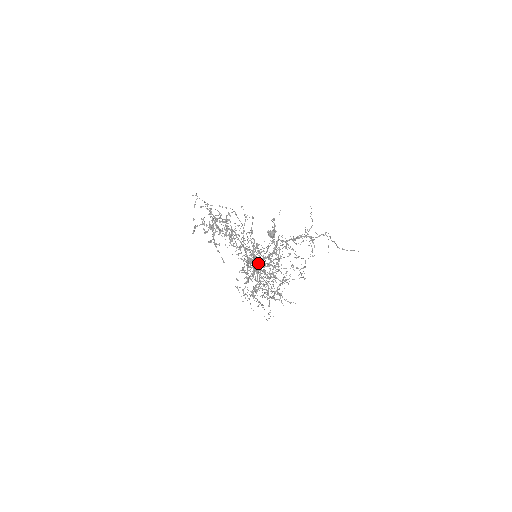
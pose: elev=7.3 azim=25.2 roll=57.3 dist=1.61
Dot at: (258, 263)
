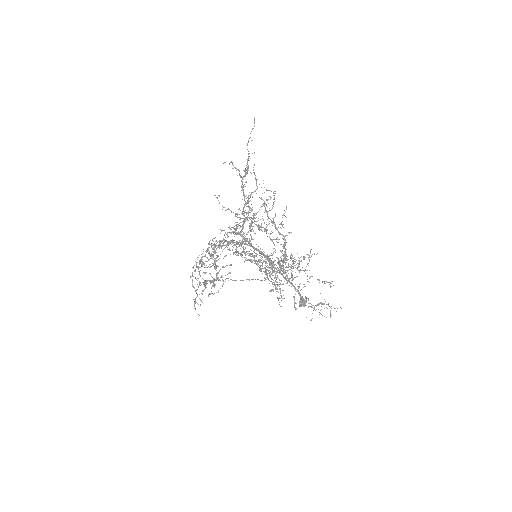
Dot at: occluded
